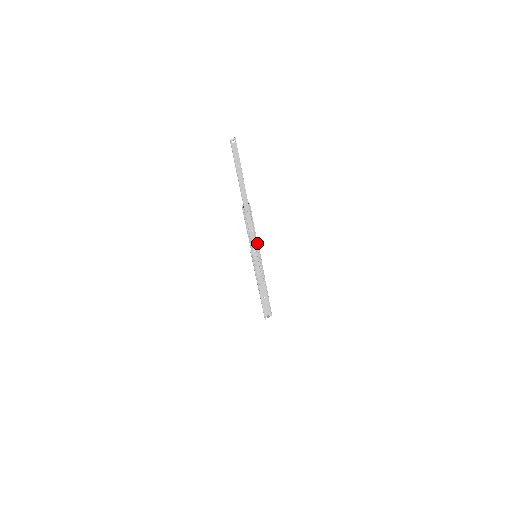
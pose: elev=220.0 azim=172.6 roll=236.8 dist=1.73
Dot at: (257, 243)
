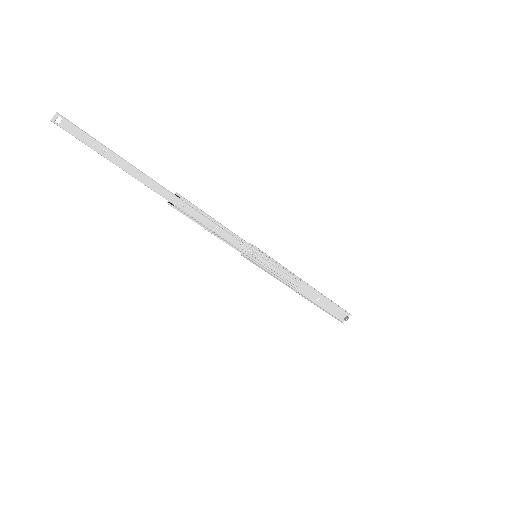
Dot at: (242, 240)
